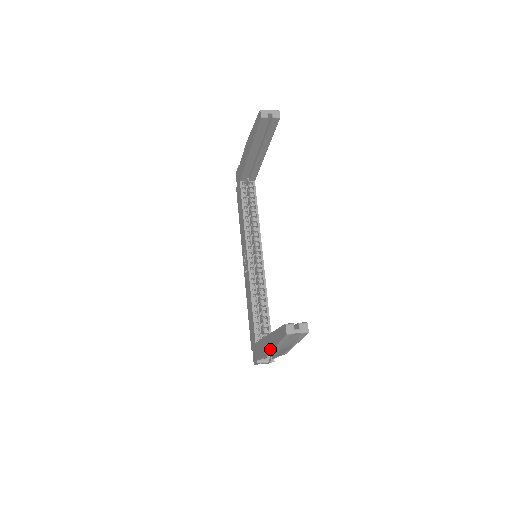
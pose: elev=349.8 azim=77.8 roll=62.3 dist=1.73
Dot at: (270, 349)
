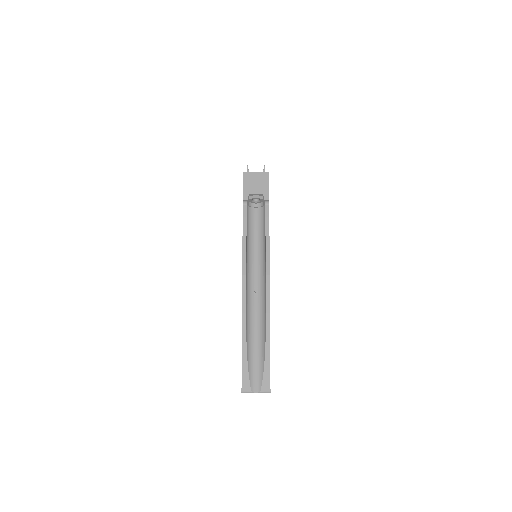
Dot at: occluded
